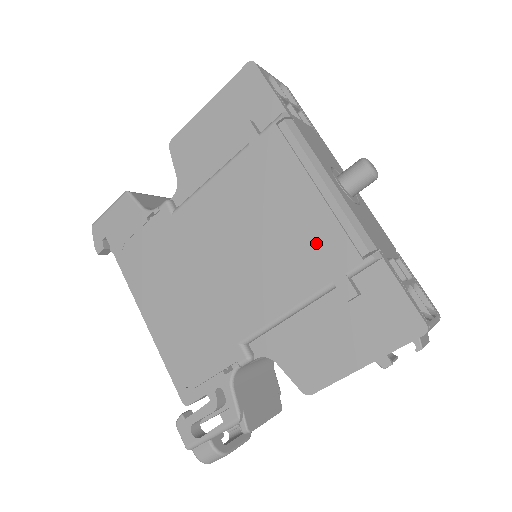
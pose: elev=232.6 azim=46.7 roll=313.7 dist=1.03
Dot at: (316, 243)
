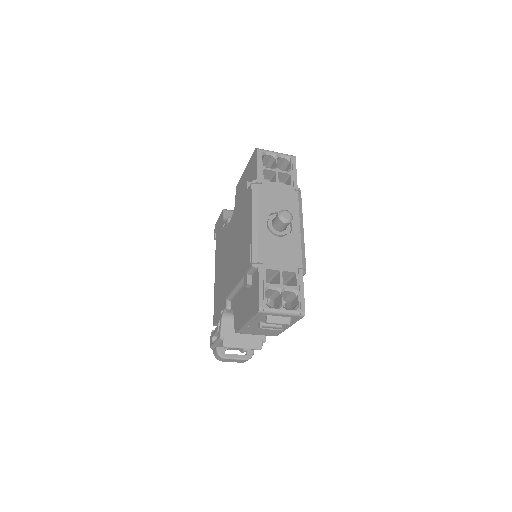
Dot at: (245, 253)
